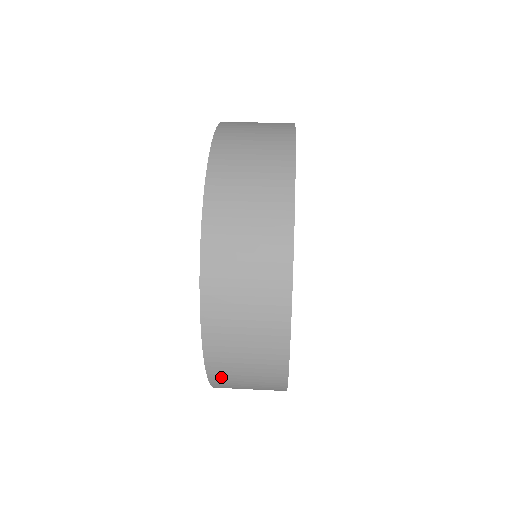
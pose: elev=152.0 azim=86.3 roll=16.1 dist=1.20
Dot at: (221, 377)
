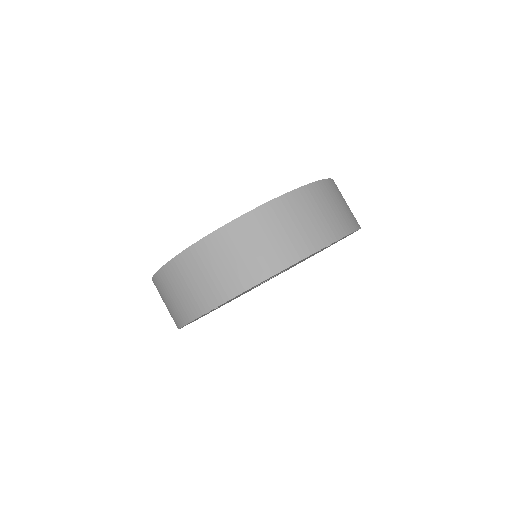
Dot at: occluded
